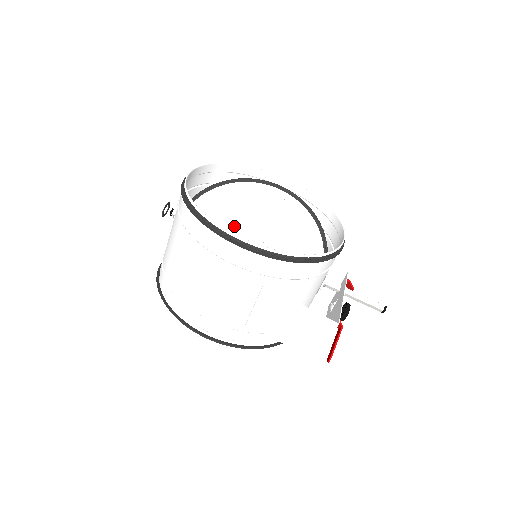
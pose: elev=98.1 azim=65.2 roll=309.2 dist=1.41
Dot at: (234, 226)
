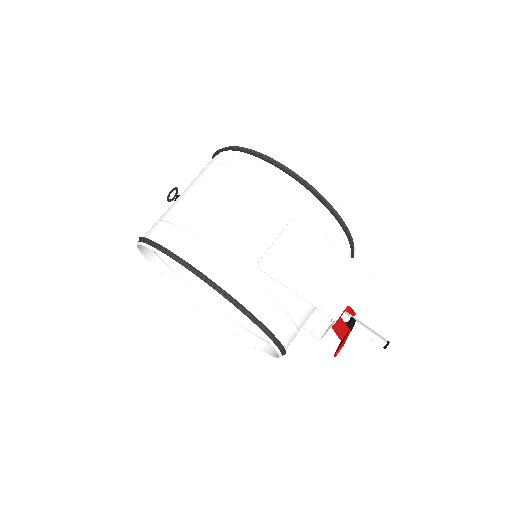
Dot at: occluded
